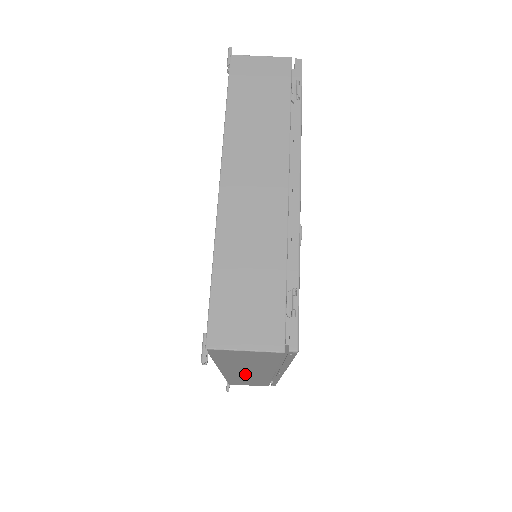
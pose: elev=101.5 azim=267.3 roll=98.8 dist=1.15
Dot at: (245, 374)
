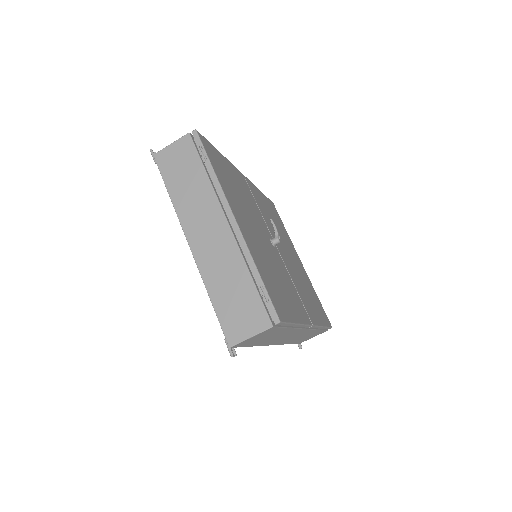
Dot at: (289, 338)
